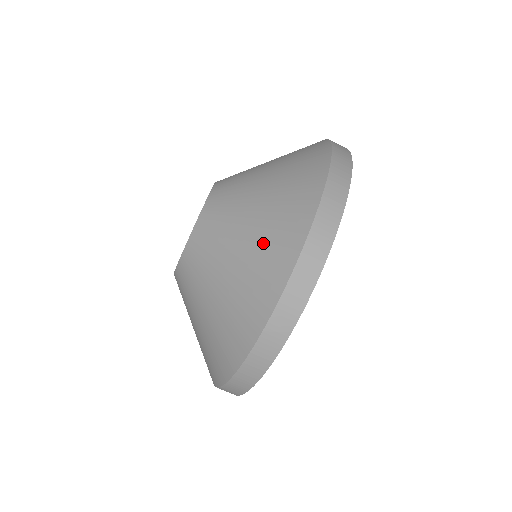
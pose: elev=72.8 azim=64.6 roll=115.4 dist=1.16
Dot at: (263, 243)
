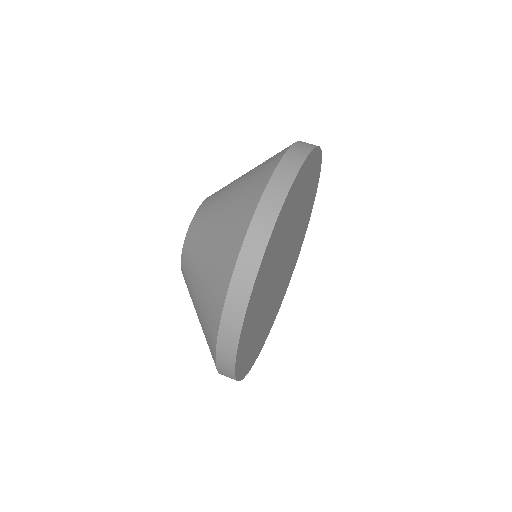
Dot at: occluded
